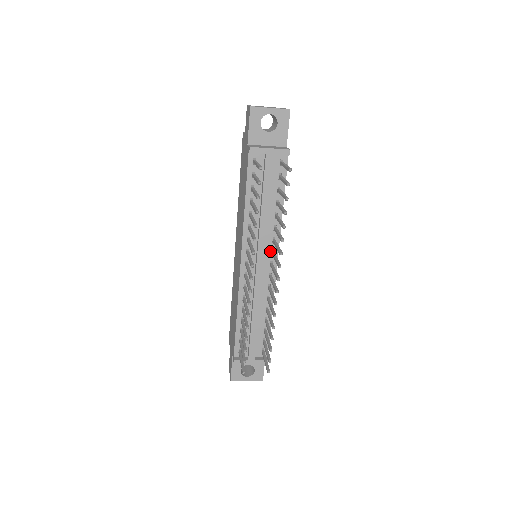
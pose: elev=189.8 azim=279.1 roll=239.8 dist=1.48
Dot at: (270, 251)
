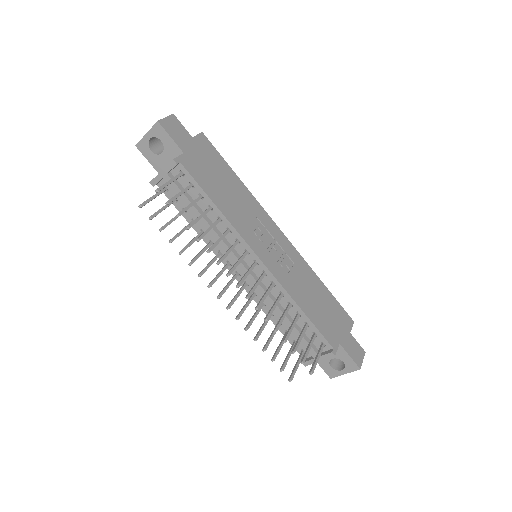
Dot at: (244, 252)
